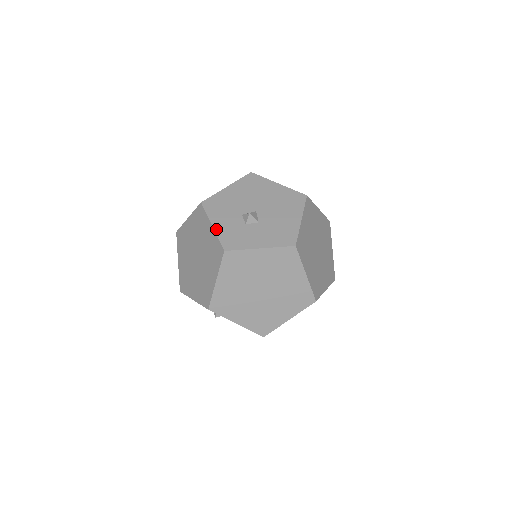
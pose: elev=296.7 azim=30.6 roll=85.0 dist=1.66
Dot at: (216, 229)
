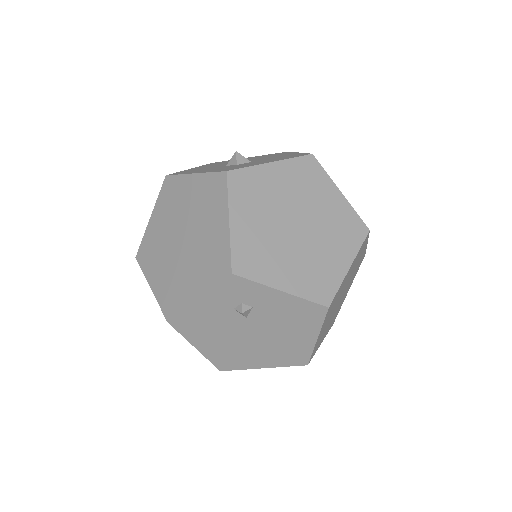
Dot at: (201, 172)
